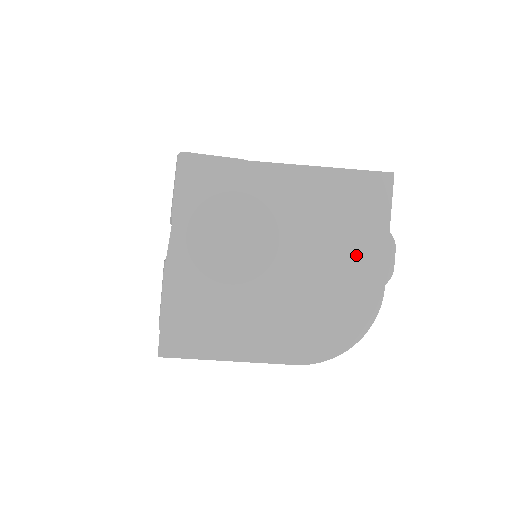
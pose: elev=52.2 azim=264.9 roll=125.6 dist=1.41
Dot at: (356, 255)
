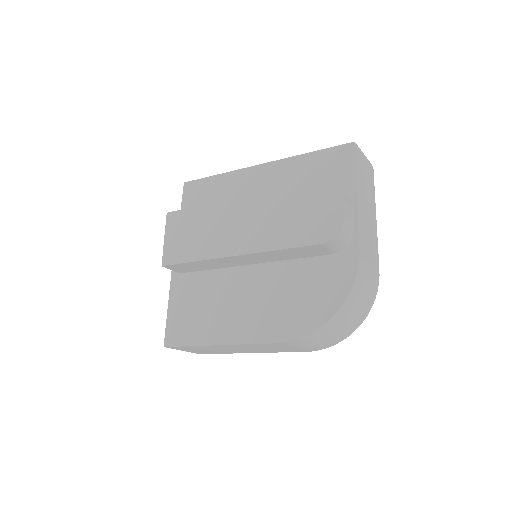
Dot at: (306, 214)
